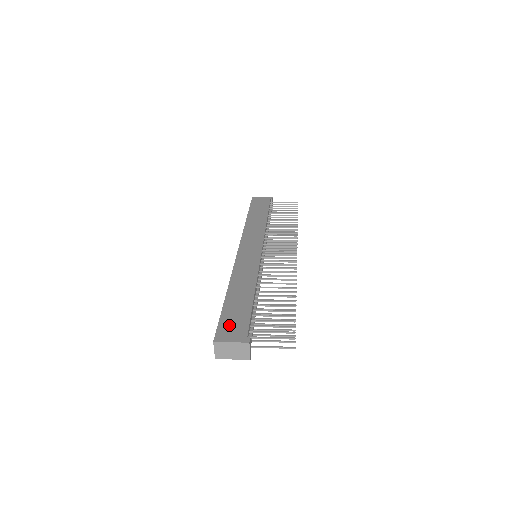
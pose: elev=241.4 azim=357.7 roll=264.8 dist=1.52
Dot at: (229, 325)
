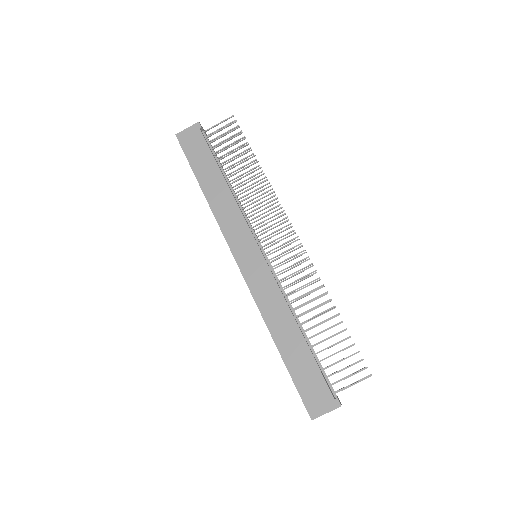
Dot at: (310, 393)
